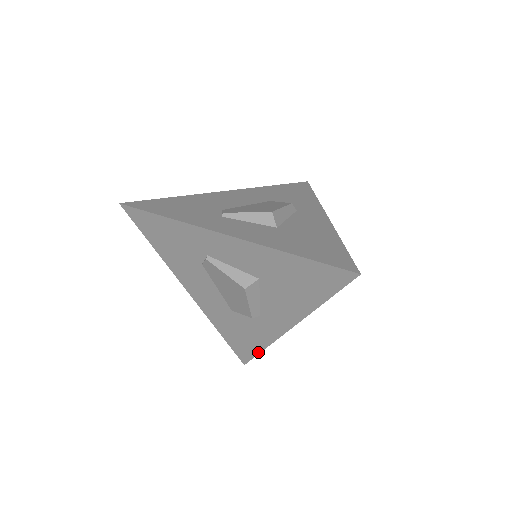
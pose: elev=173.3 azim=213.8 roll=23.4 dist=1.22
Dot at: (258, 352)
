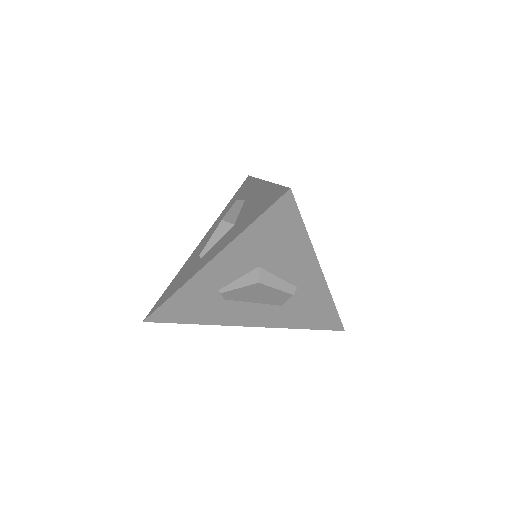
Dot at: (336, 312)
